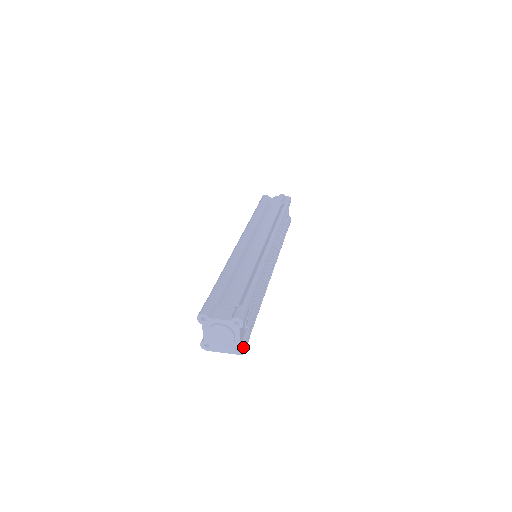
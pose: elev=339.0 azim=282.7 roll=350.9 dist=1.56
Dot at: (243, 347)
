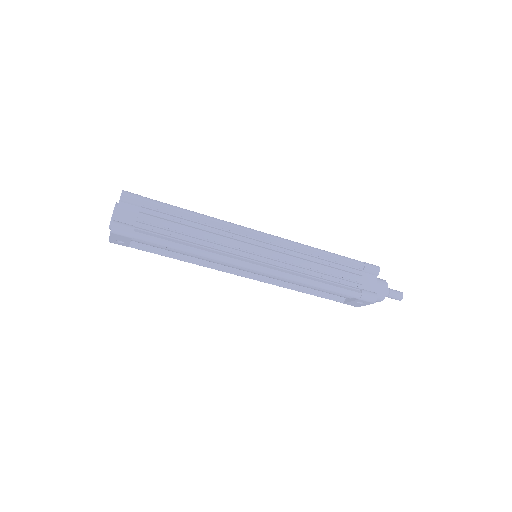
Dot at: (113, 221)
